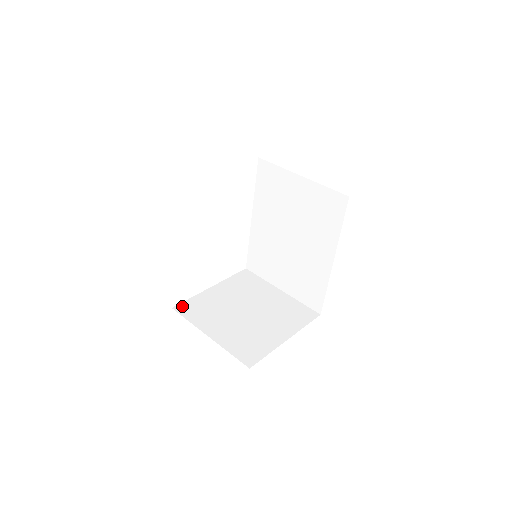
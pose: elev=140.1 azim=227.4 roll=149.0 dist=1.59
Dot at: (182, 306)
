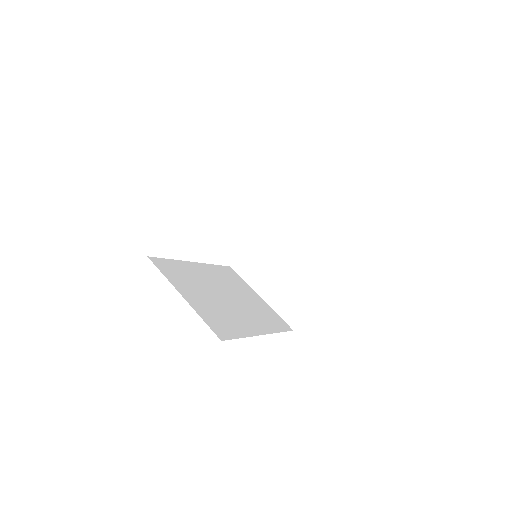
Dot at: (237, 263)
